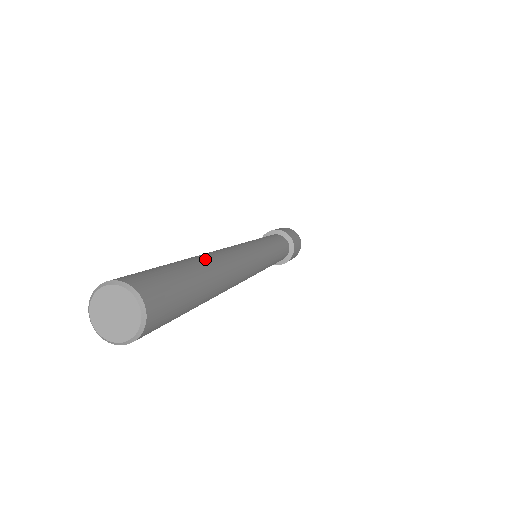
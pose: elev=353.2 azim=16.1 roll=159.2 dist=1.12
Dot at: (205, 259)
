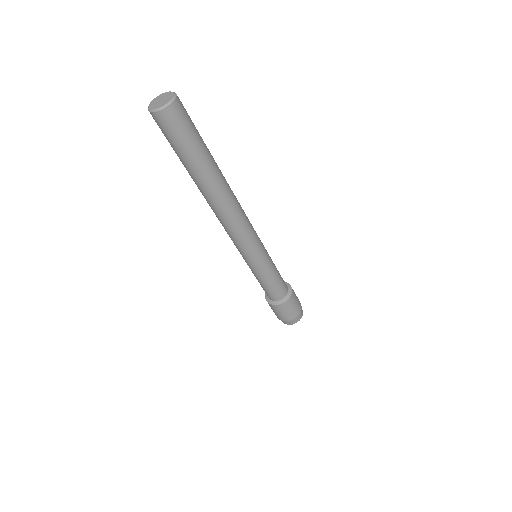
Dot at: occluded
